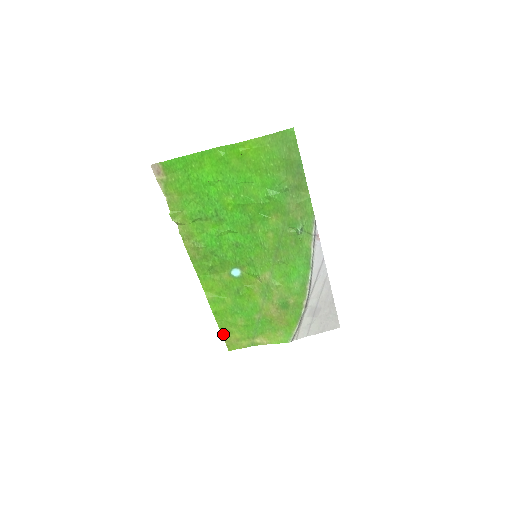
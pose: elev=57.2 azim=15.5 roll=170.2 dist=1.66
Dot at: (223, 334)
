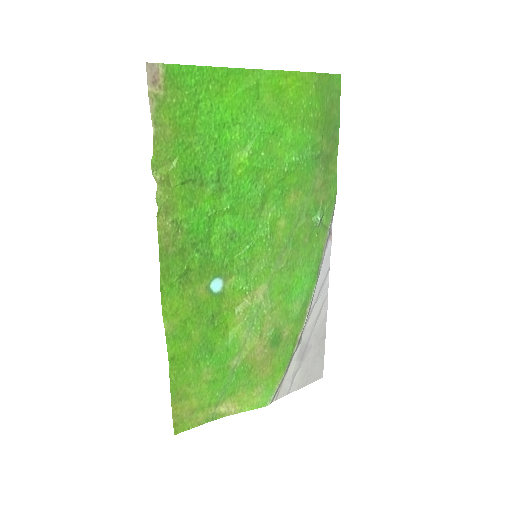
Dot at: (173, 401)
